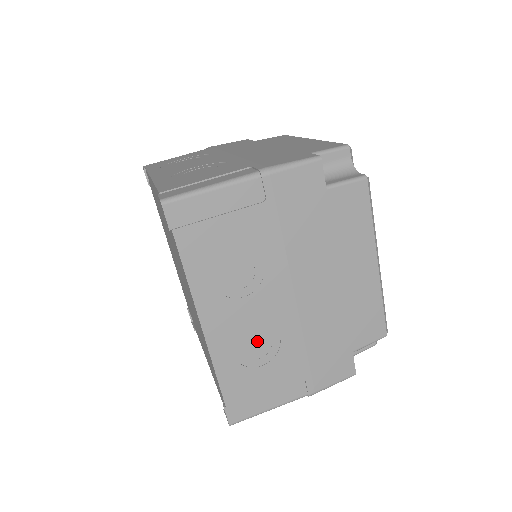
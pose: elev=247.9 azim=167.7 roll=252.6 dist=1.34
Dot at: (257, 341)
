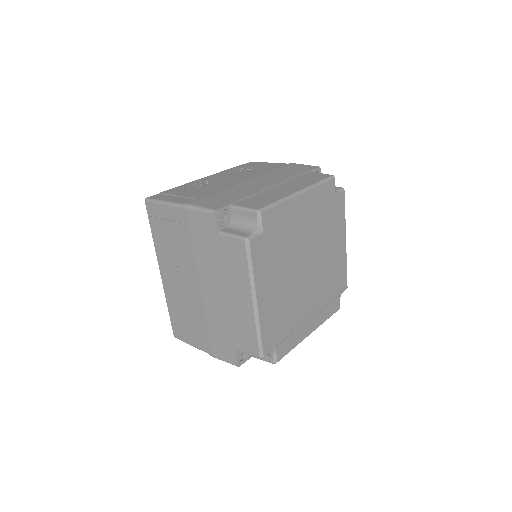
Dot at: (184, 301)
